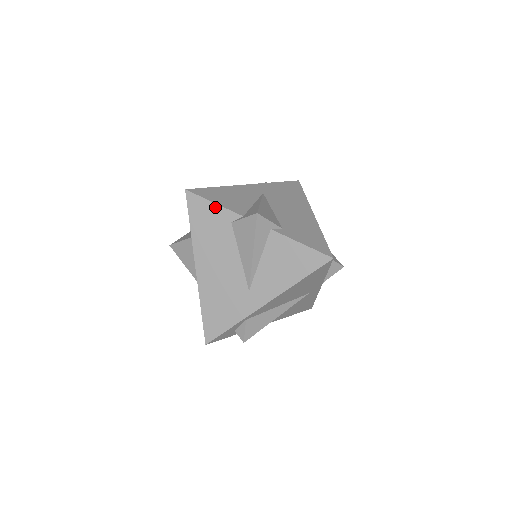
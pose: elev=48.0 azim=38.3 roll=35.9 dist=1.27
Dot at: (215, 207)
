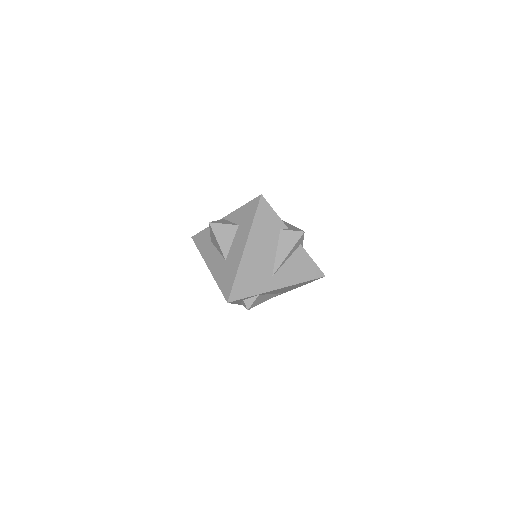
Dot at: (275, 215)
